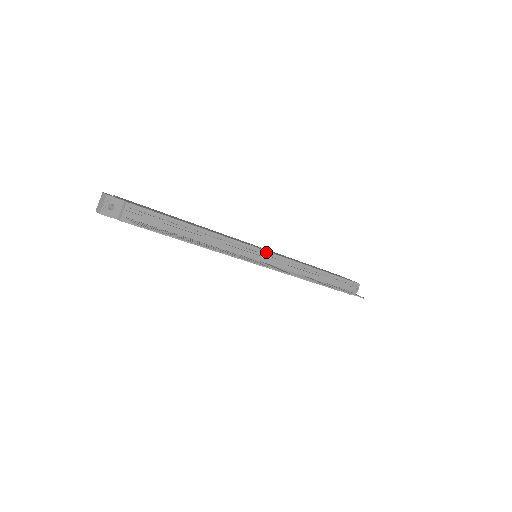
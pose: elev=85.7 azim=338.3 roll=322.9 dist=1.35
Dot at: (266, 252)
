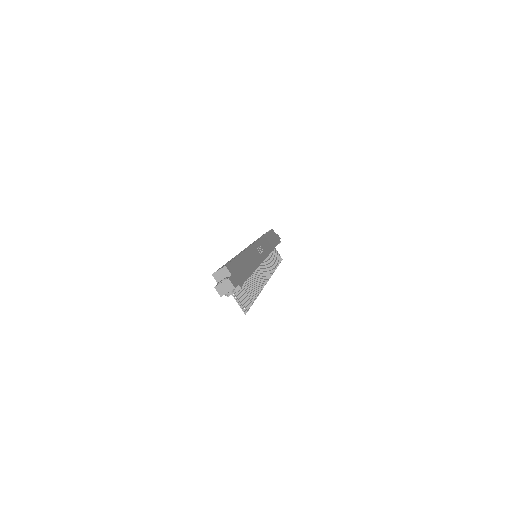
Dot at: occluded
